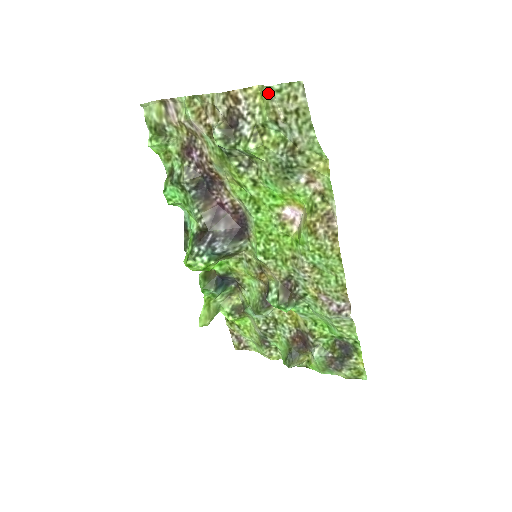
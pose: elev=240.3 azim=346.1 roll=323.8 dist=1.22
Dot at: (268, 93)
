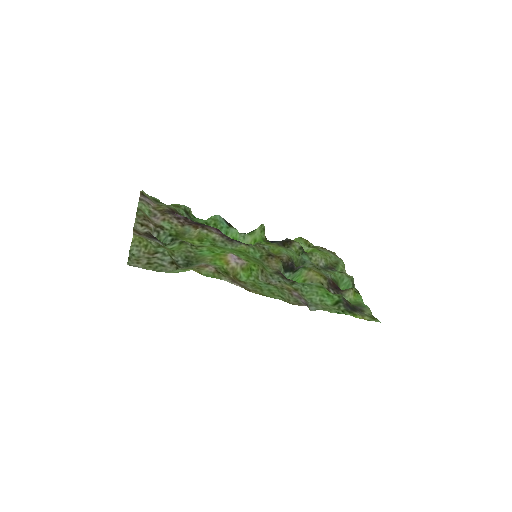
Dot at: (136, 247)
